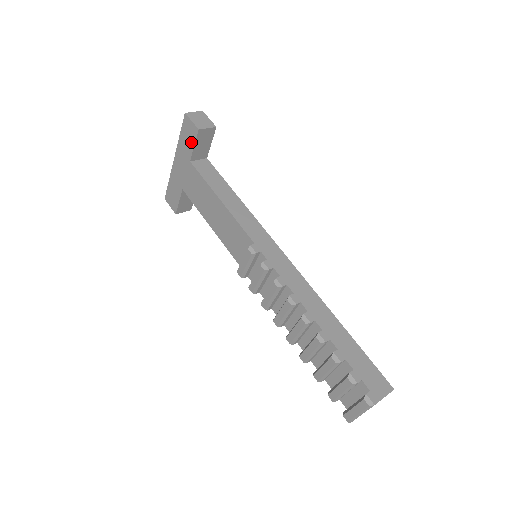
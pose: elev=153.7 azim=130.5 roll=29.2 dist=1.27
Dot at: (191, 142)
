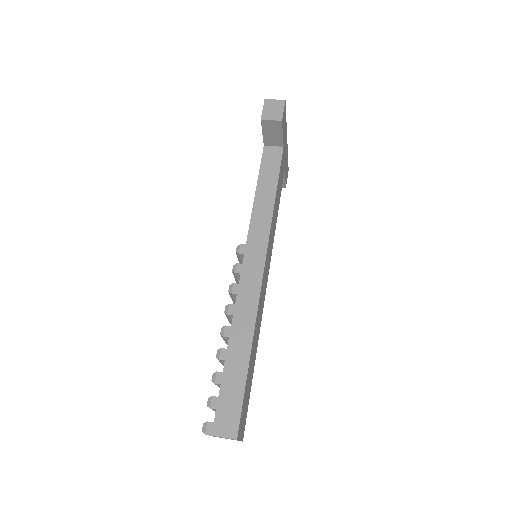
Dot at: occluded
